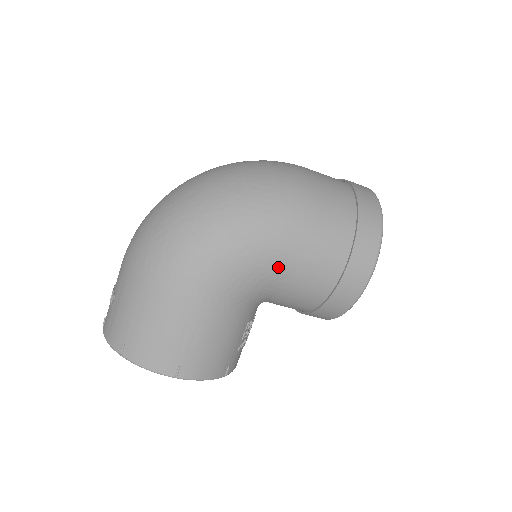
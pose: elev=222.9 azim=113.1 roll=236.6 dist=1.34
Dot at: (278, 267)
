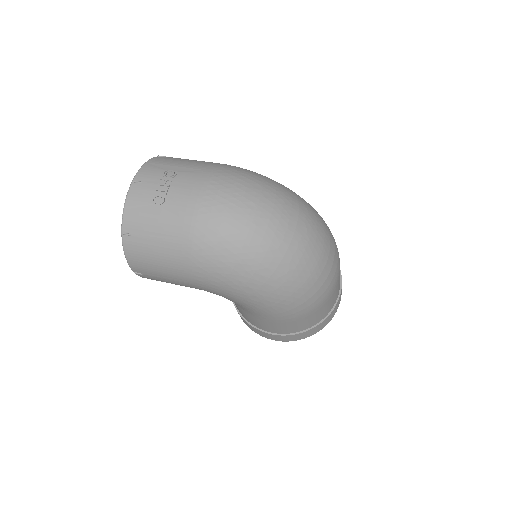
Dot at: (248, 311)
